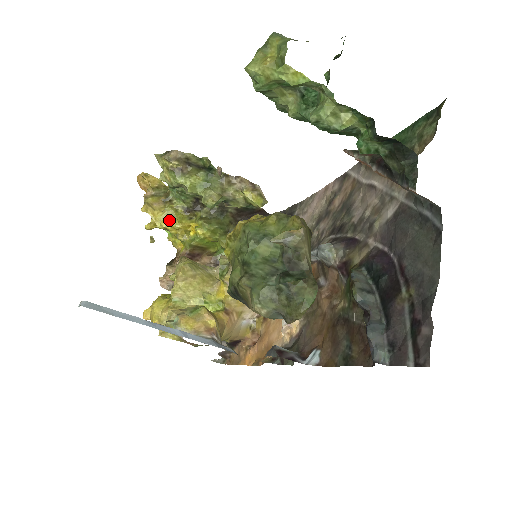
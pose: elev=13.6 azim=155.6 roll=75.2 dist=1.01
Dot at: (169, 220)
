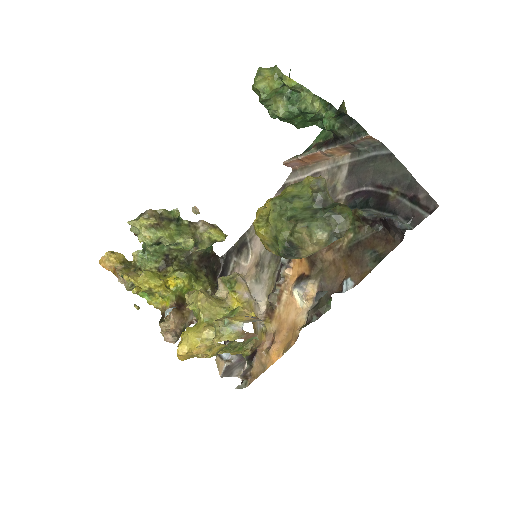
Dot at: (150, 280)
